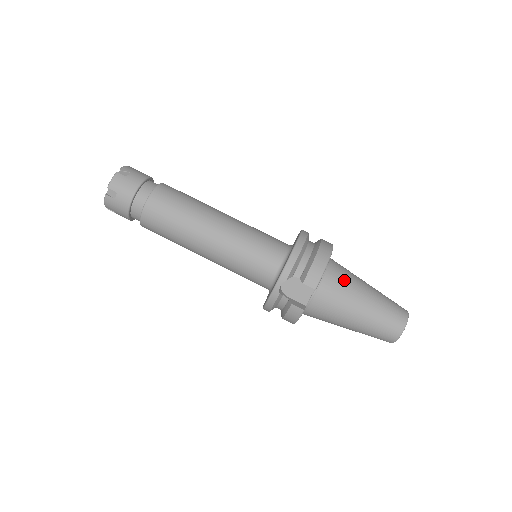
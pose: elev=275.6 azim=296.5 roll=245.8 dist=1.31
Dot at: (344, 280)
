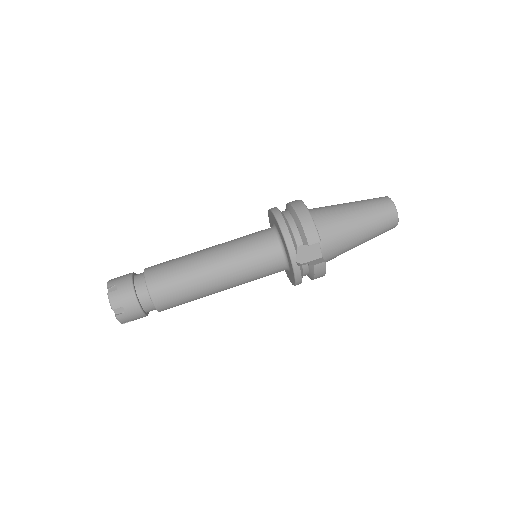
Dot at: (330, 217)
